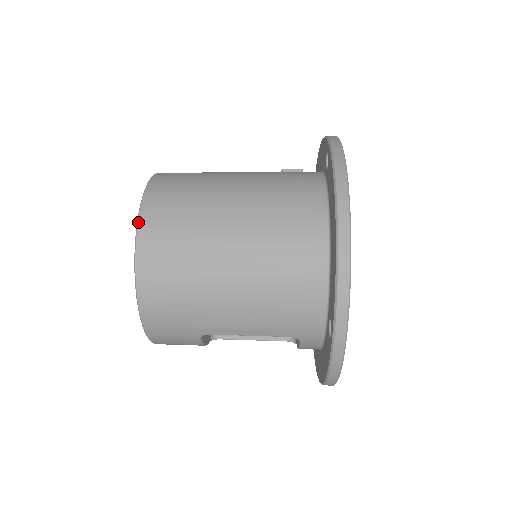
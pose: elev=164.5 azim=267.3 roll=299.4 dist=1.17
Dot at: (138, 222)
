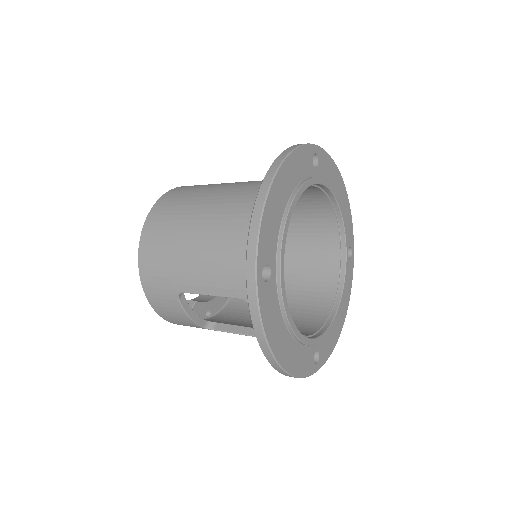
Dot at: (157, 200)
